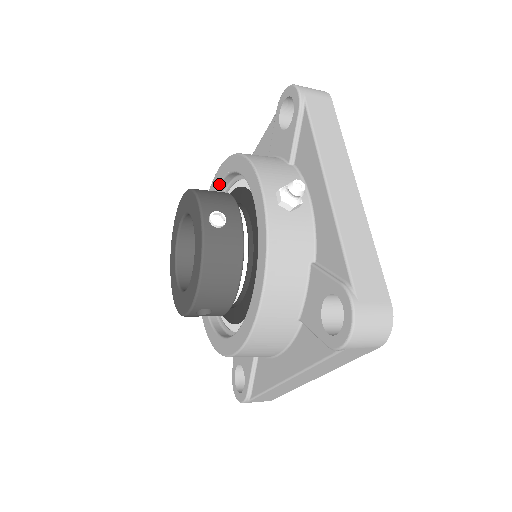
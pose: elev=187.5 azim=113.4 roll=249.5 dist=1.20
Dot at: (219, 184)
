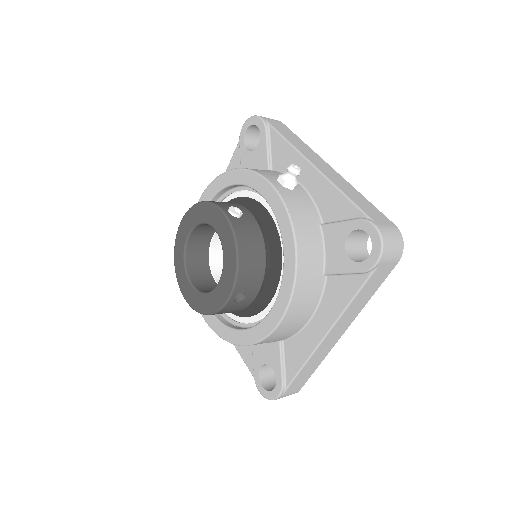
Dot at: occluded
